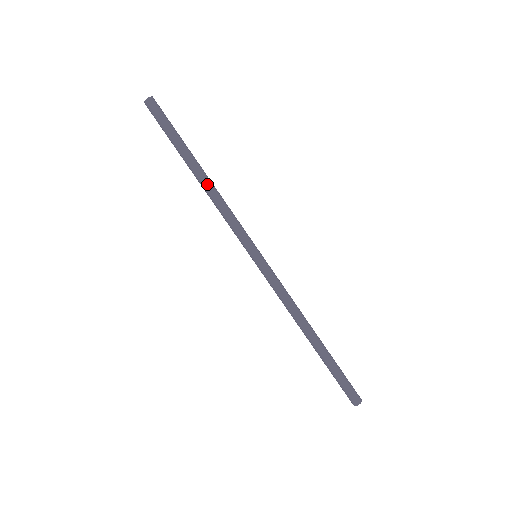
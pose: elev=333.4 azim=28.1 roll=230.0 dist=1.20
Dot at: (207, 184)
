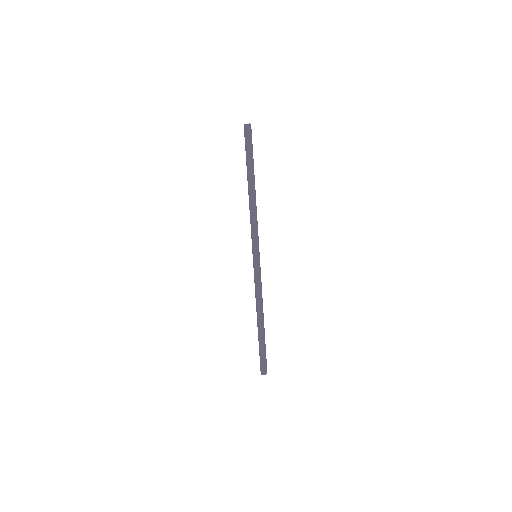
Dot at: (252, 197)
